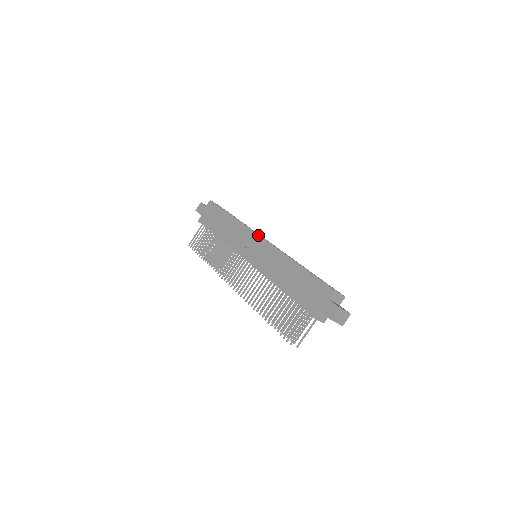
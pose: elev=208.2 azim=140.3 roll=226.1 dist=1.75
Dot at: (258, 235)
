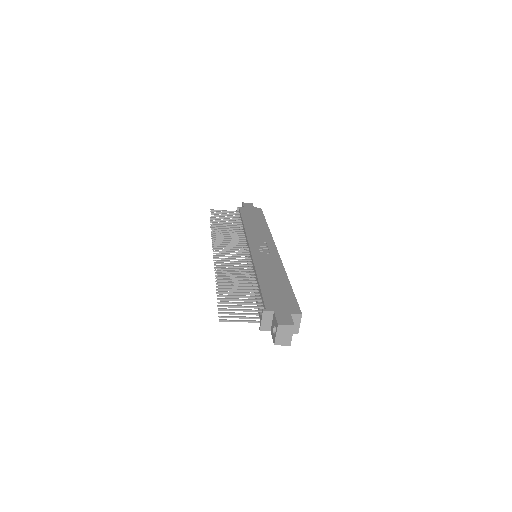
Dot at: occluded
